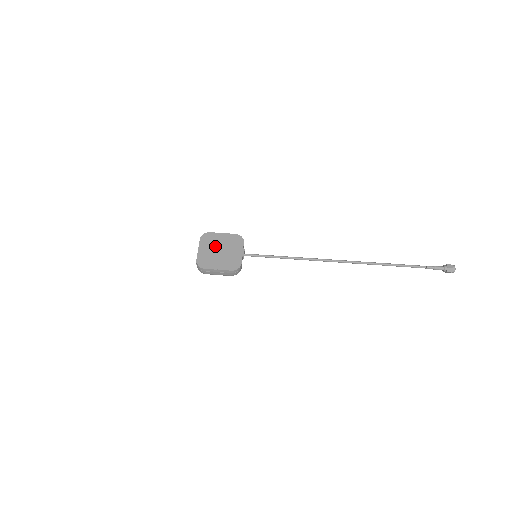
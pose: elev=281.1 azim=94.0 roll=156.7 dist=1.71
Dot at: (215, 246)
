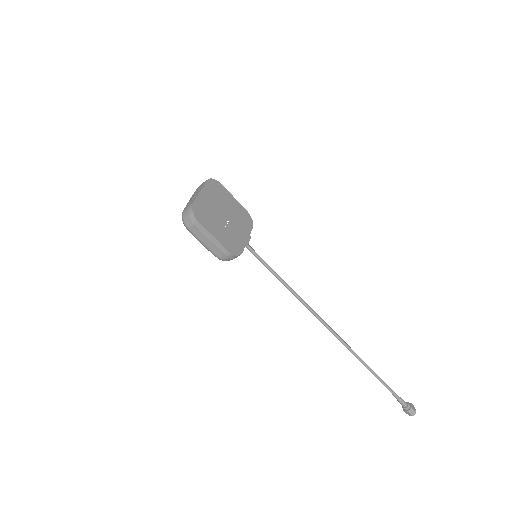
Dot at: (221, 205)
